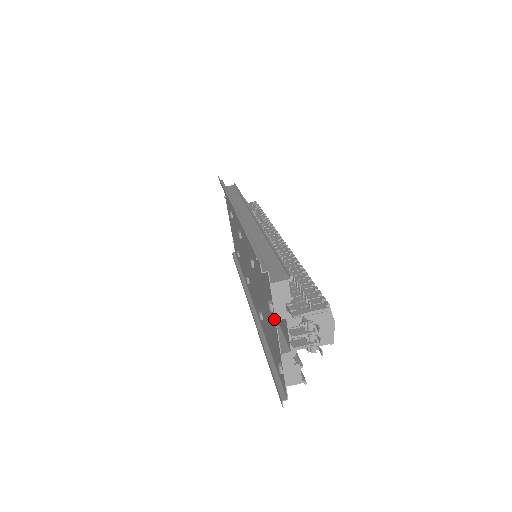
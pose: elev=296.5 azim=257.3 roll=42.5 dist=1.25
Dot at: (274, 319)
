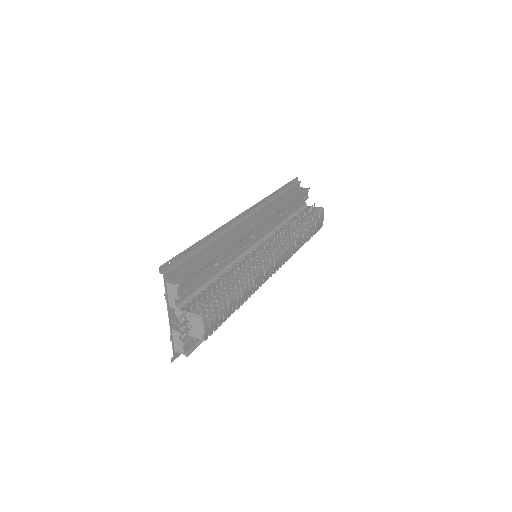
Dot at: (169, 305)
